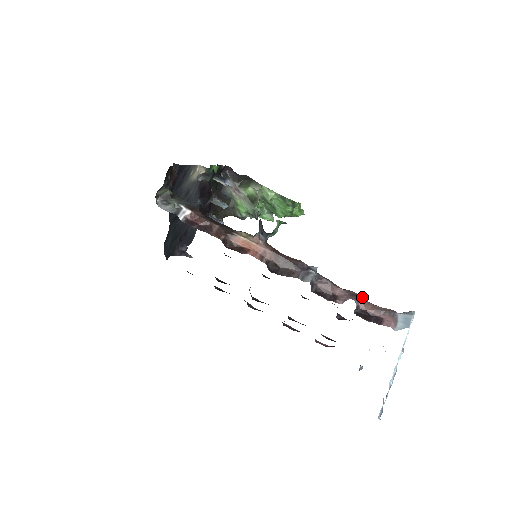
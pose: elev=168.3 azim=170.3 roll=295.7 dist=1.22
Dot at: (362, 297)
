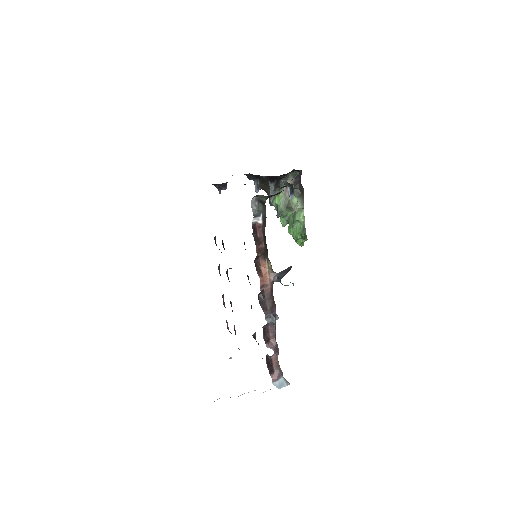
Dot at: occluded
